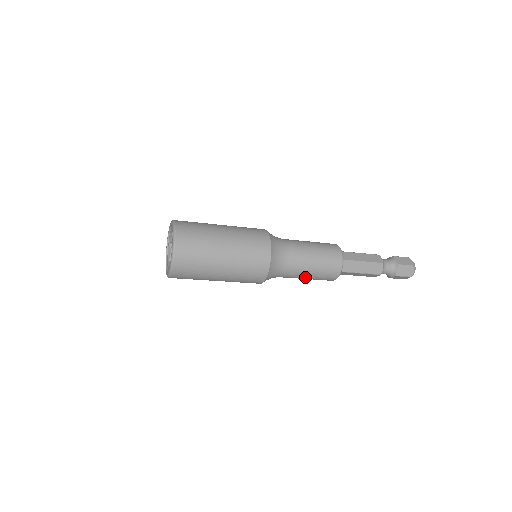
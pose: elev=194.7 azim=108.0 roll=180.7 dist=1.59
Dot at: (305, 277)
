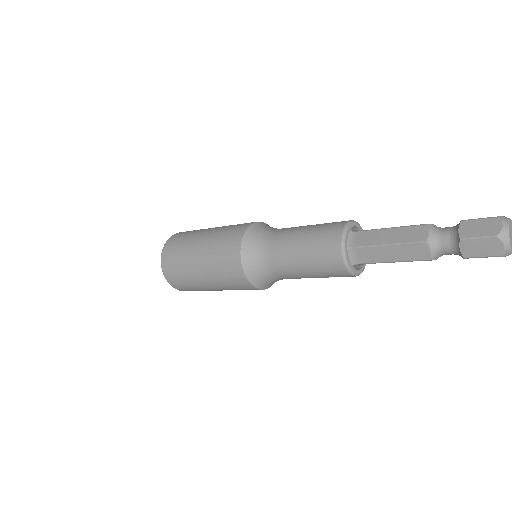
Dot at: (298, 260)
